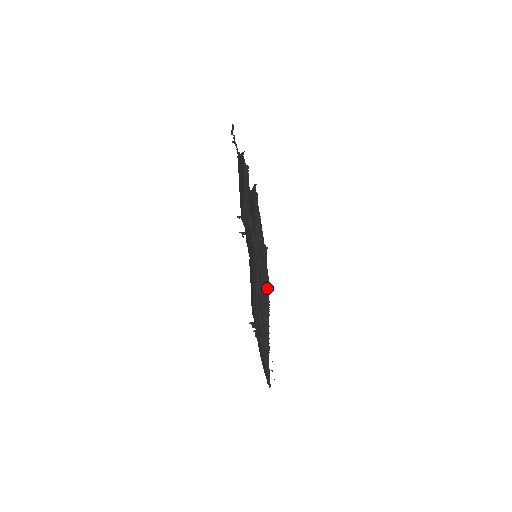
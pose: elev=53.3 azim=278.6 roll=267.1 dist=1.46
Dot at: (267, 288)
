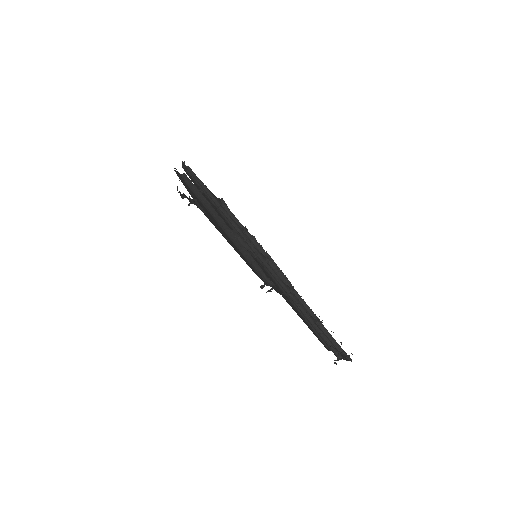
Dot at: (263, 252)
